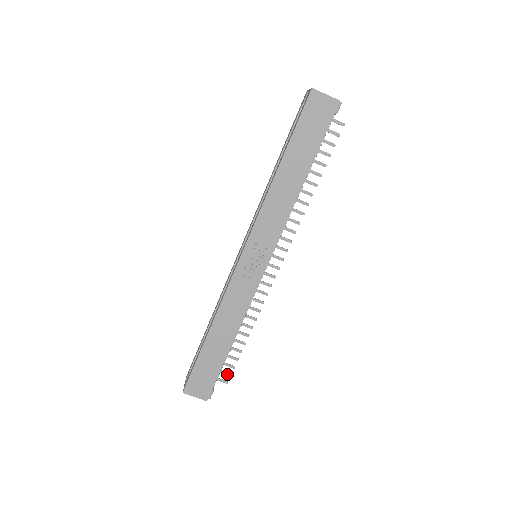
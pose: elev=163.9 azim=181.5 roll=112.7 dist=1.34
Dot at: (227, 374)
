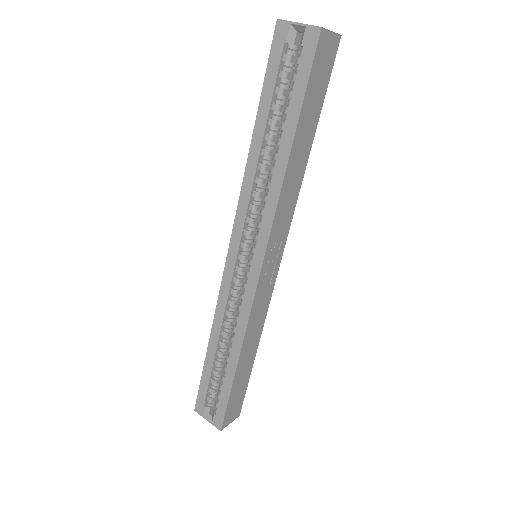
Dot at: occluded
